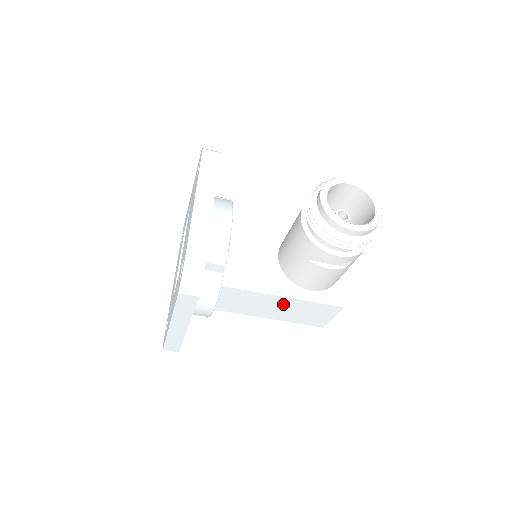
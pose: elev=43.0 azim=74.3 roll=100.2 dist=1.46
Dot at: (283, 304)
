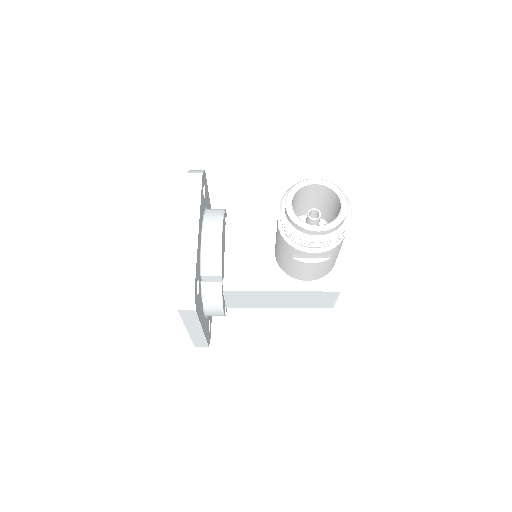
Dot at: (285, 296)
